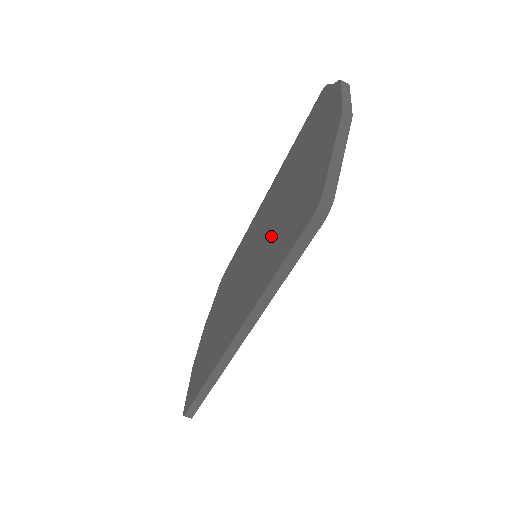
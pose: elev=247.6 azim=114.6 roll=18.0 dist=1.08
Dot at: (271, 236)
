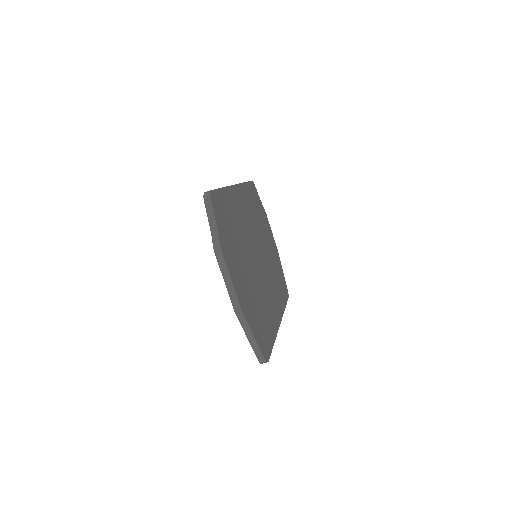
Dot at: occluded
